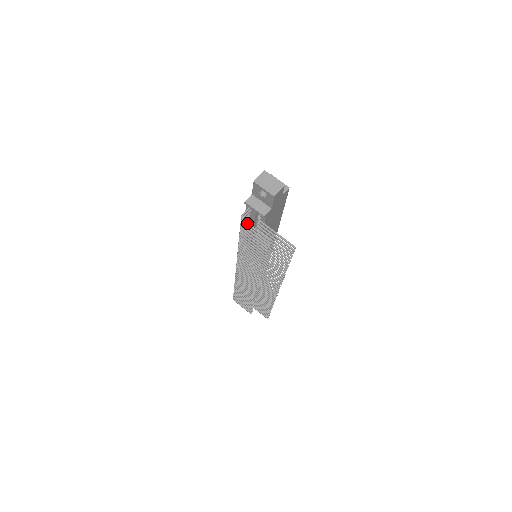
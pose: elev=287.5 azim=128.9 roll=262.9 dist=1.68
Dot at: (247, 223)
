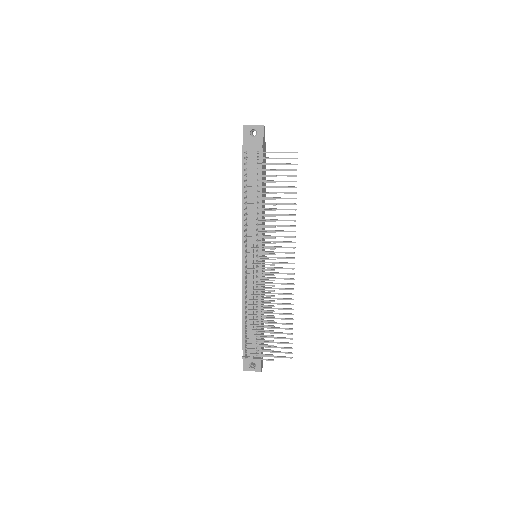
Dot at: (252, 152)
